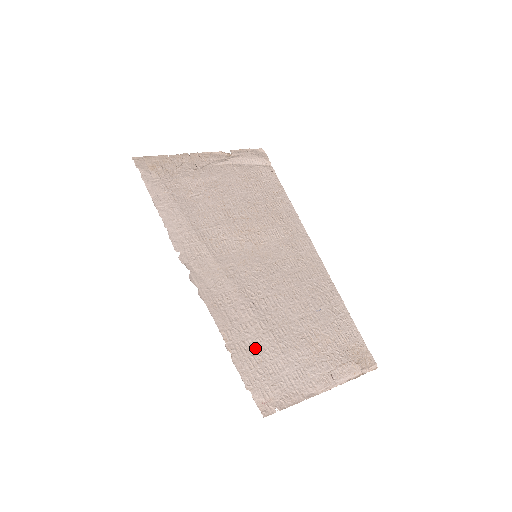
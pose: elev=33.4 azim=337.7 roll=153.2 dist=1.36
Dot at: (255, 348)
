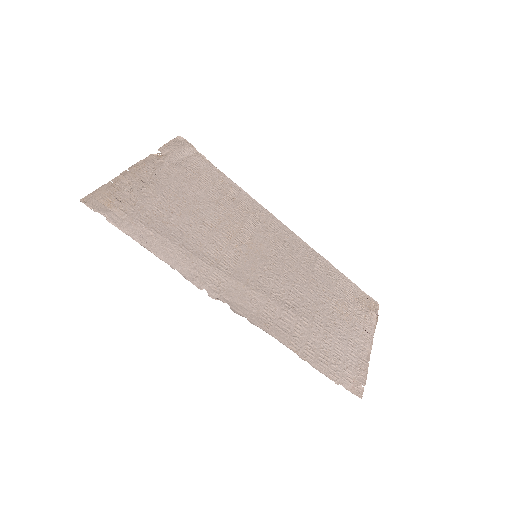
Dot at: (316, 344)
